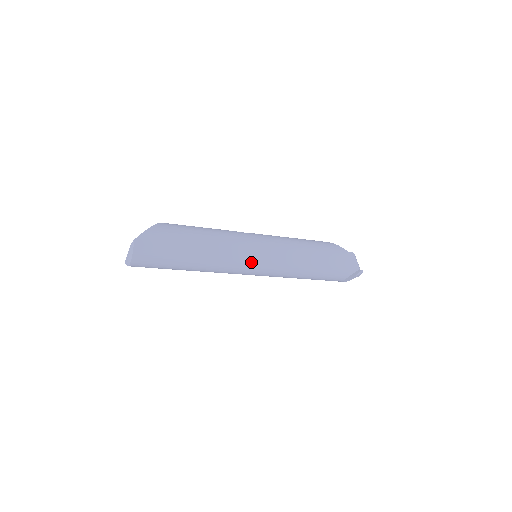
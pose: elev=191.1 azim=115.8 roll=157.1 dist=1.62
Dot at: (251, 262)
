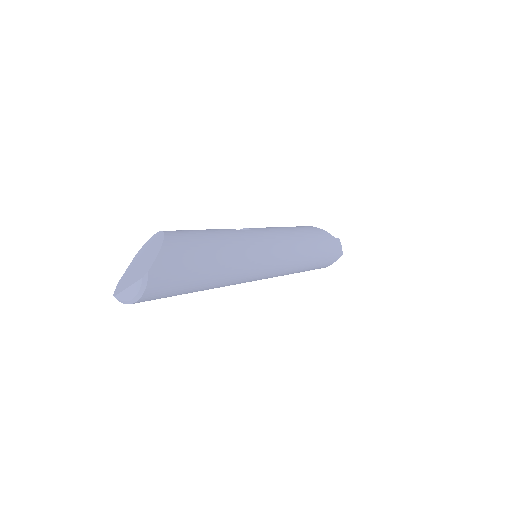
Dot at: (263, 270)
